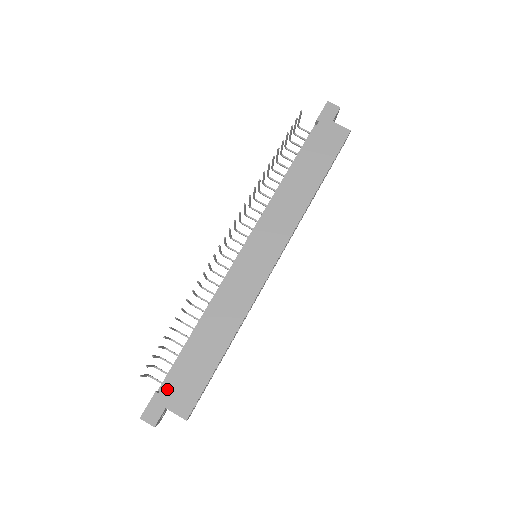
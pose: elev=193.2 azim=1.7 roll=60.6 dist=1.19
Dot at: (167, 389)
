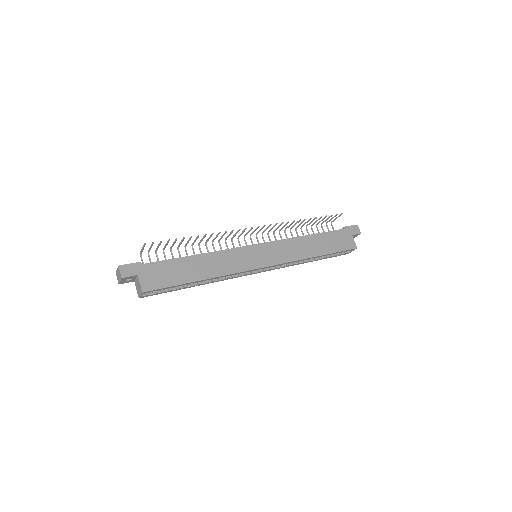
Dot at: (148, 267)
